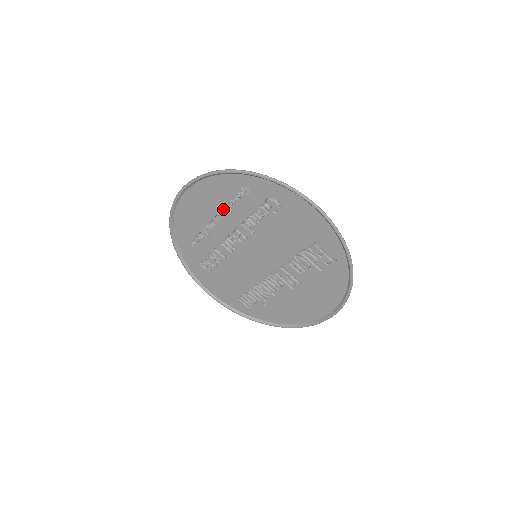
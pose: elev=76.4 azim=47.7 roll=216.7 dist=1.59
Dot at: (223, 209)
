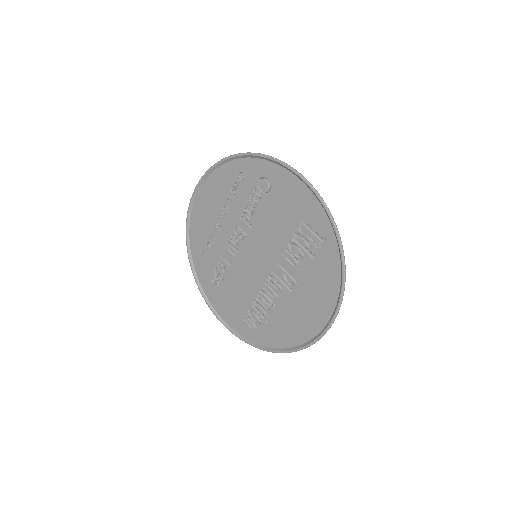
Dot at: (226, 205)
